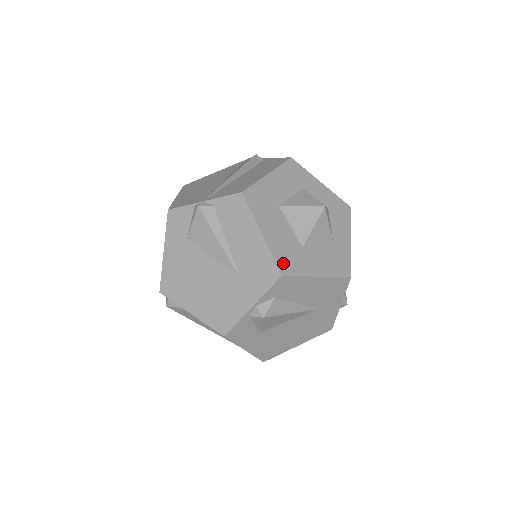
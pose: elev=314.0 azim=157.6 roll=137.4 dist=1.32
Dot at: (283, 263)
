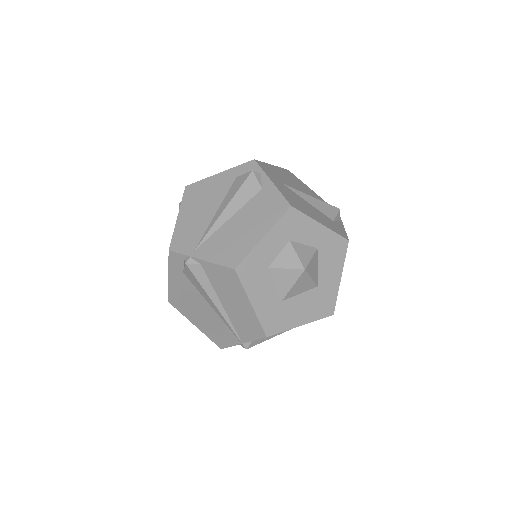
Dot at: (325, 311)
